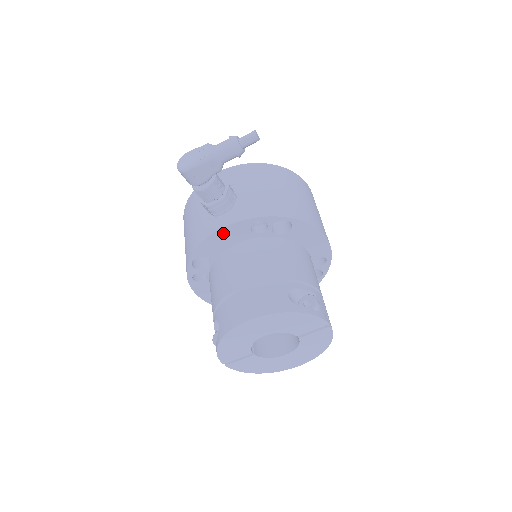
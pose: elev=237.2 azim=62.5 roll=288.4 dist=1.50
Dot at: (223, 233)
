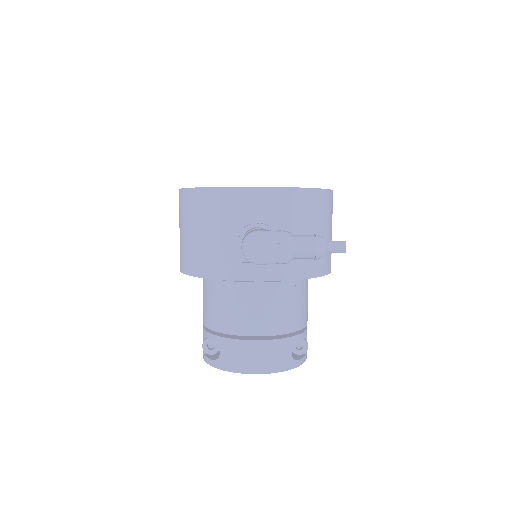
Dot at: occluded
